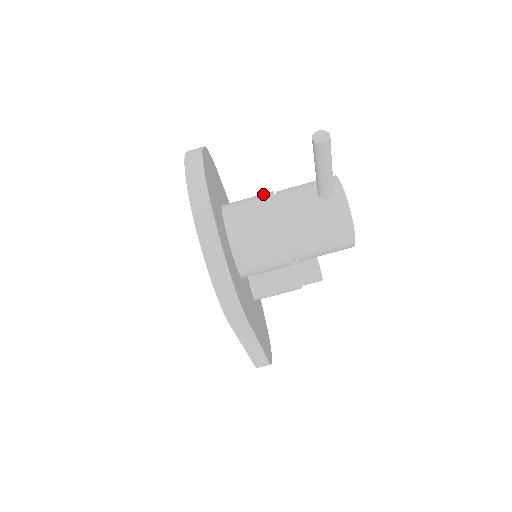
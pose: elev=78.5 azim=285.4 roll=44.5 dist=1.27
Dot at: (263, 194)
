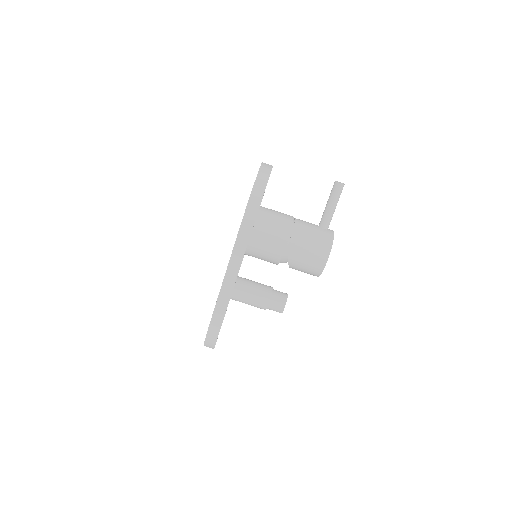
Dot at: occluded
